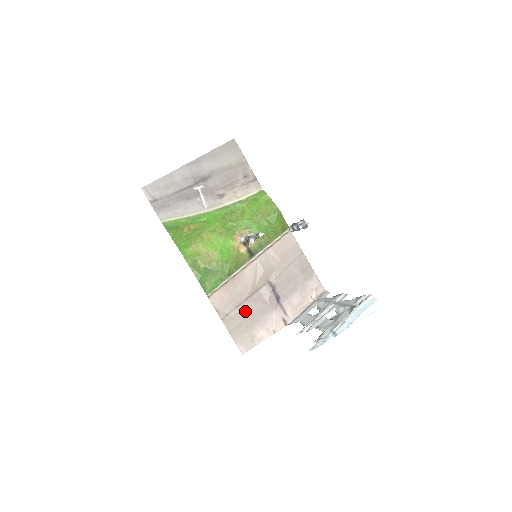
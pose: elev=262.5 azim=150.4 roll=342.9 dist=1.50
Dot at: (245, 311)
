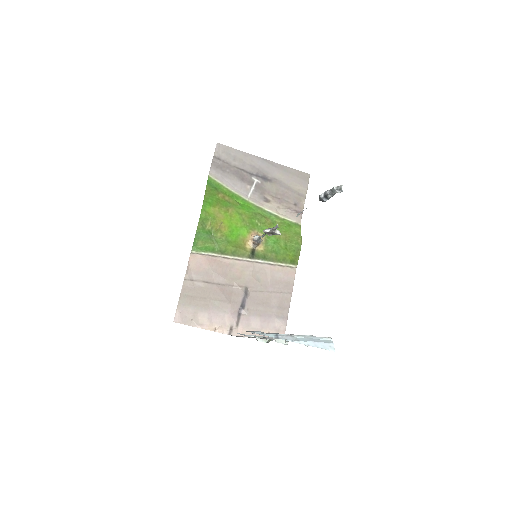
Dot at: (208, 291)
